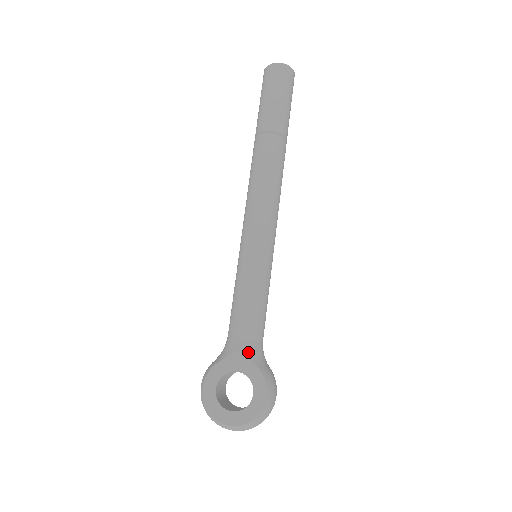
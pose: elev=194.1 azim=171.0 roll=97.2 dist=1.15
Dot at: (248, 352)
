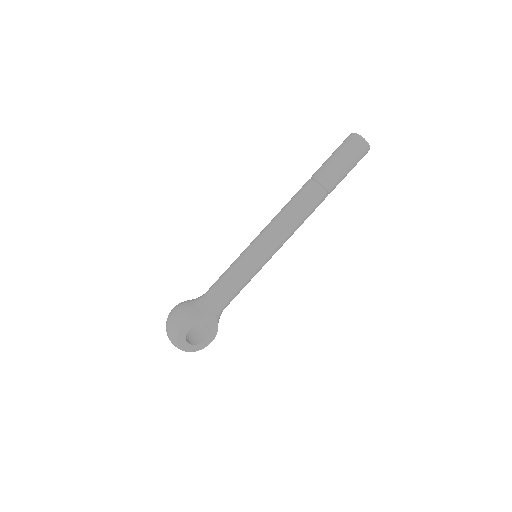
Dot at: (219, 316)
